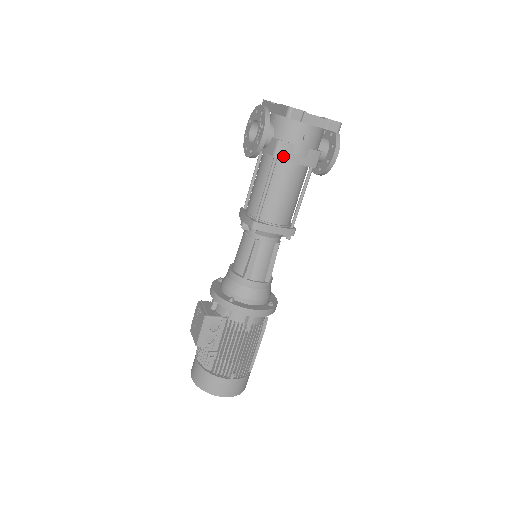
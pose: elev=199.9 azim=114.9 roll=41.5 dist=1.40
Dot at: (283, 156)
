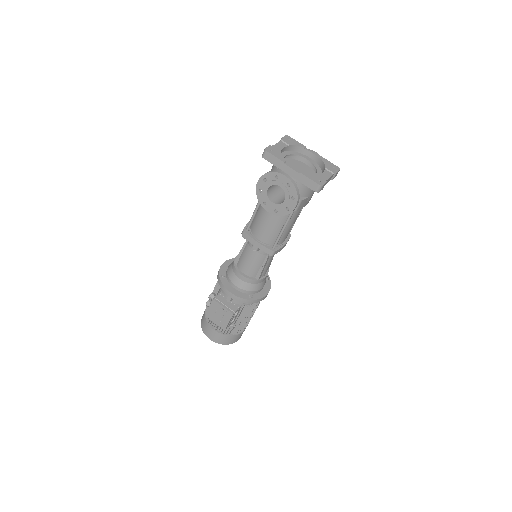
Dot at: (301, 207)
